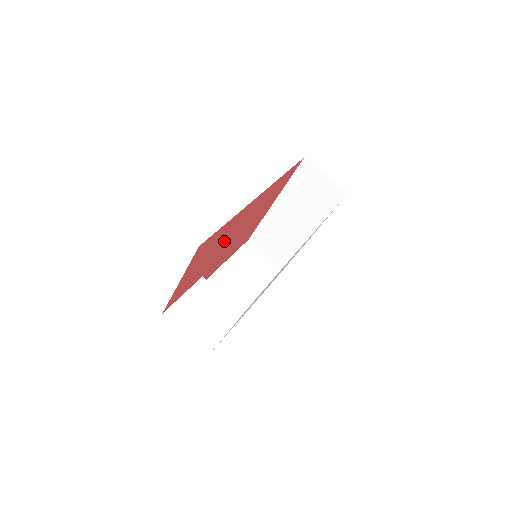
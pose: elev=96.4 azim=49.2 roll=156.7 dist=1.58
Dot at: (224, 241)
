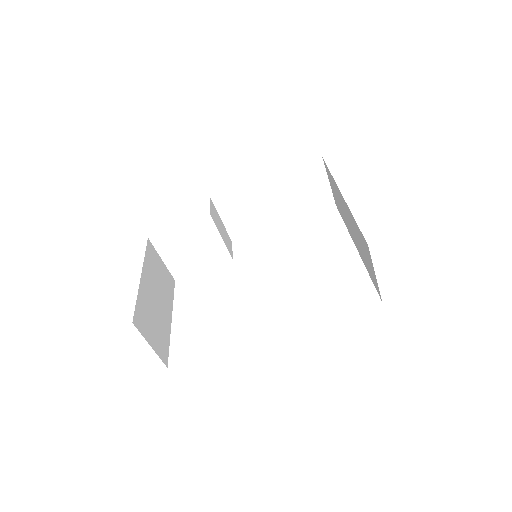
Dot at: occluded
